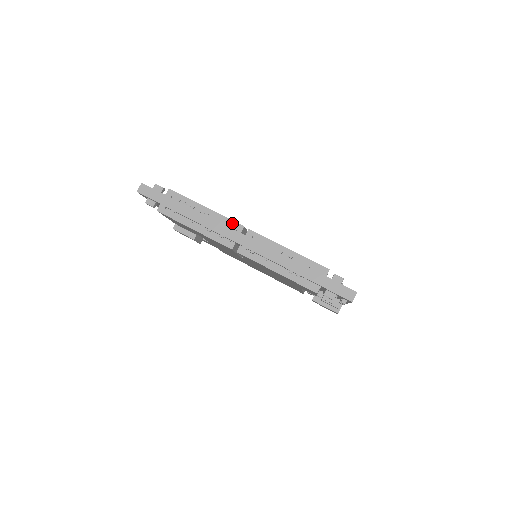
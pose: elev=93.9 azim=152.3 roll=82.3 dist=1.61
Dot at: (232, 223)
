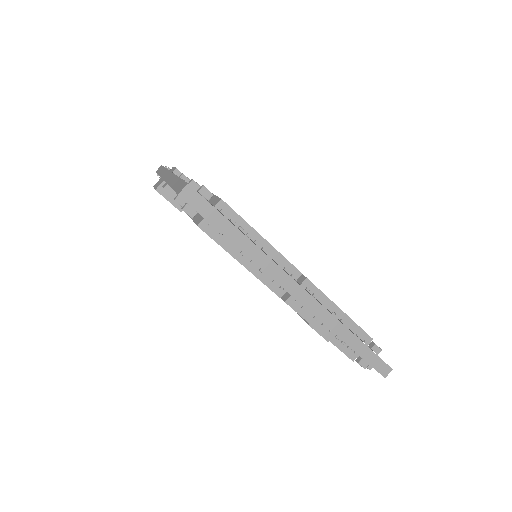
Dot at: (290, 266)
